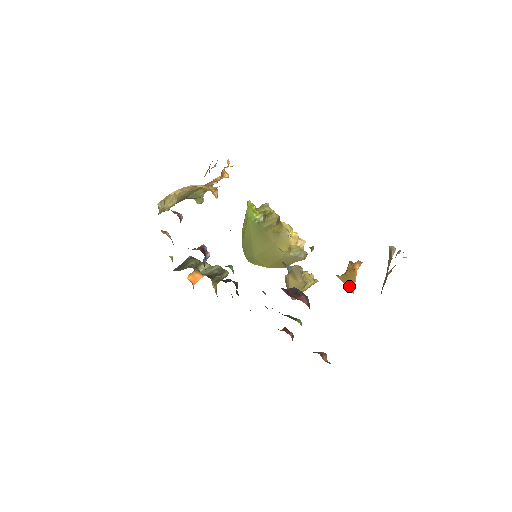
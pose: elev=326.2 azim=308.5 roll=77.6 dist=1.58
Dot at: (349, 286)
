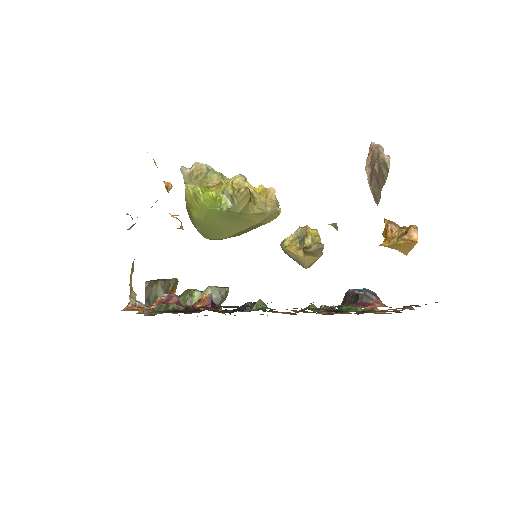
Dot at: (401, 251)
